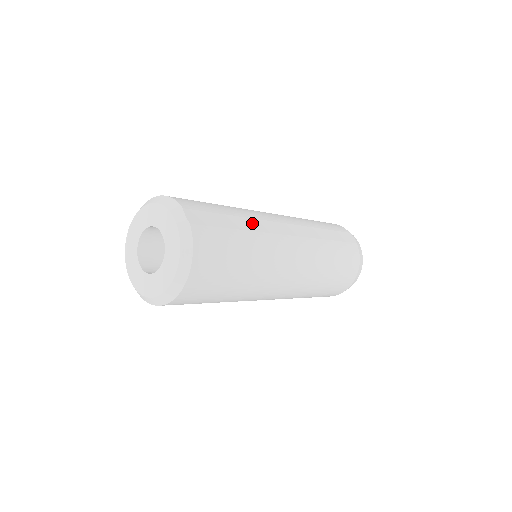
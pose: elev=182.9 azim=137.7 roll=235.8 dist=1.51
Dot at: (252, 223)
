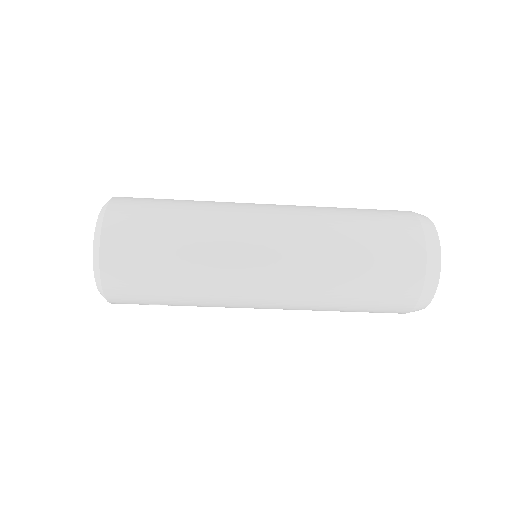
Dot at: occluded
